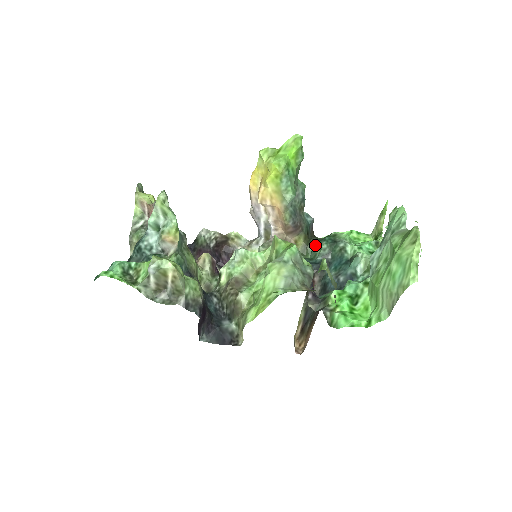
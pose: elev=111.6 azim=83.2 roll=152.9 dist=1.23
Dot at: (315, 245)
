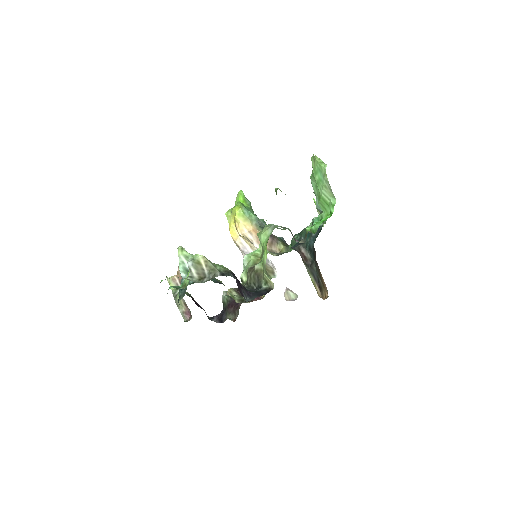
Dot at: (291, 241)
